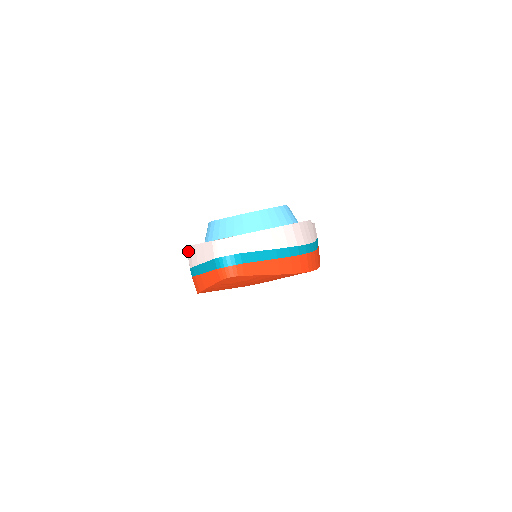
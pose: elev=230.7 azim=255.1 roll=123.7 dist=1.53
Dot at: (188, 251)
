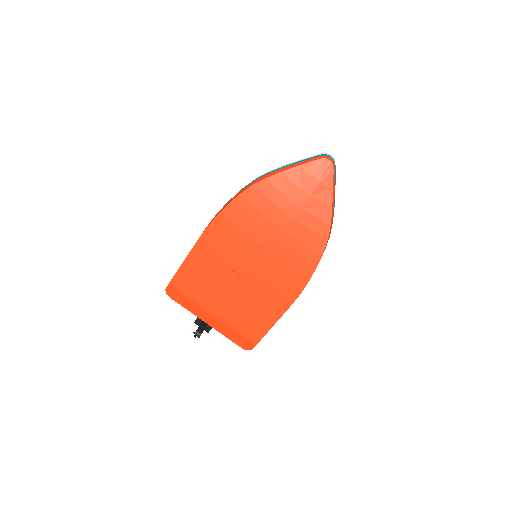
Dot at: (263, 174)
